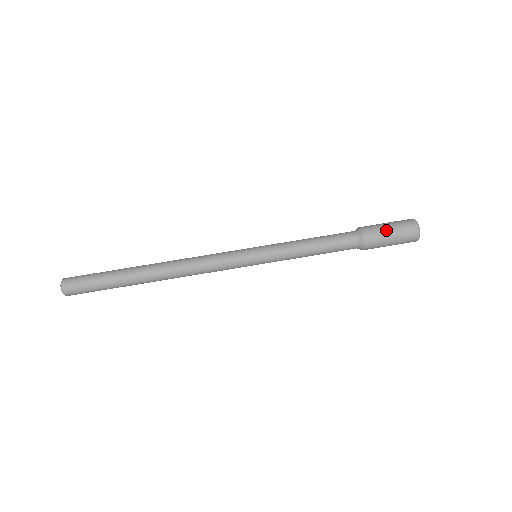
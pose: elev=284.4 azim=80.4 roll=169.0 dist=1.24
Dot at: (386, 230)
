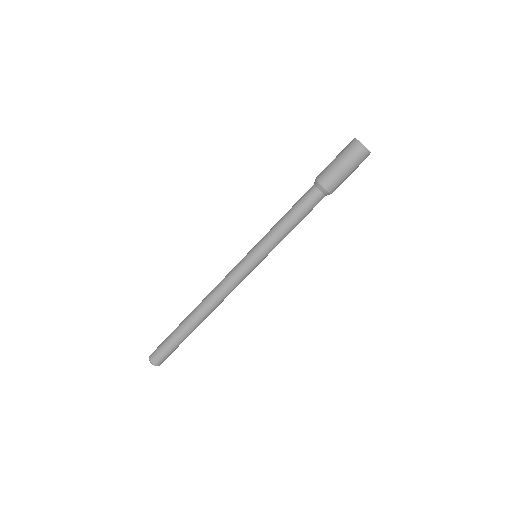
Dot at: (334, 166)
